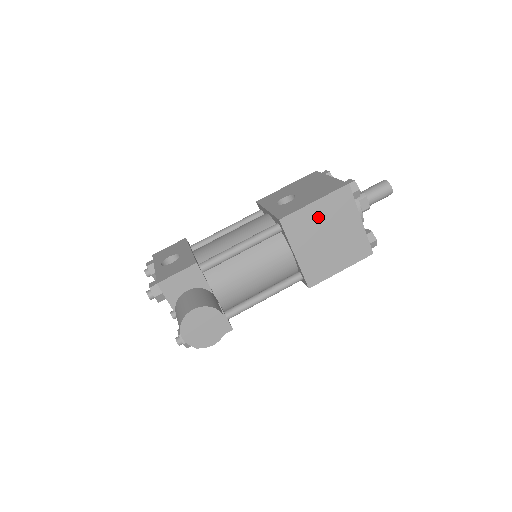
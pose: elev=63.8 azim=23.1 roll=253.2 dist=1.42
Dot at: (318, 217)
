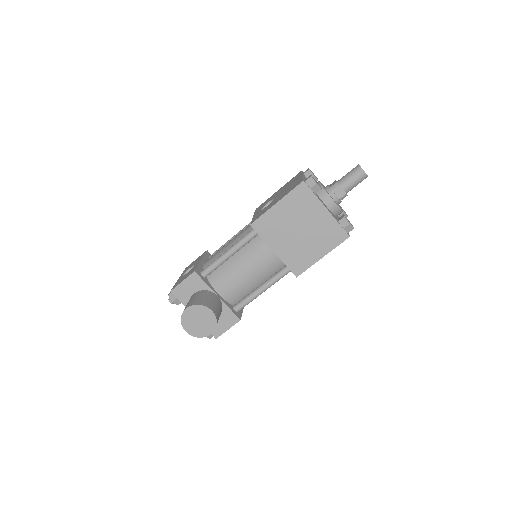
Dot at: (284, 215)
